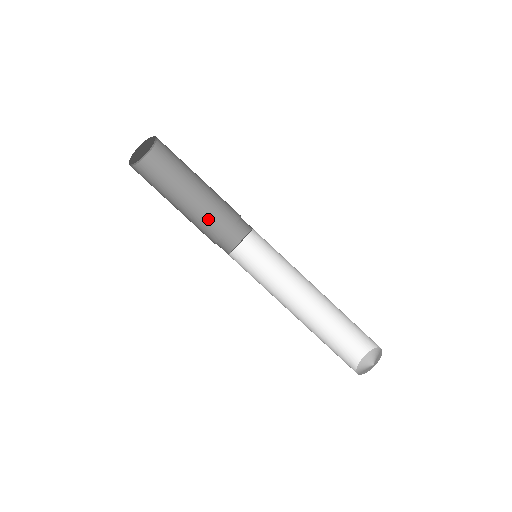
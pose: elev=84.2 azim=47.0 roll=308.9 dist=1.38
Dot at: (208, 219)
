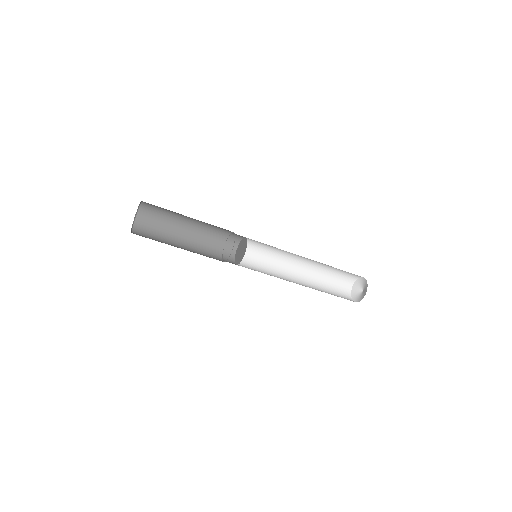
Dot at: (207, 239)
